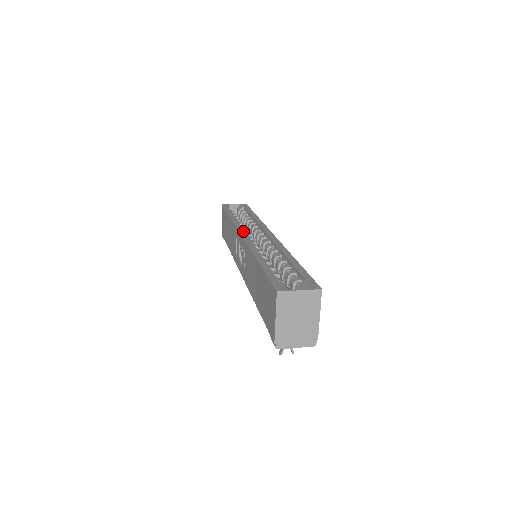
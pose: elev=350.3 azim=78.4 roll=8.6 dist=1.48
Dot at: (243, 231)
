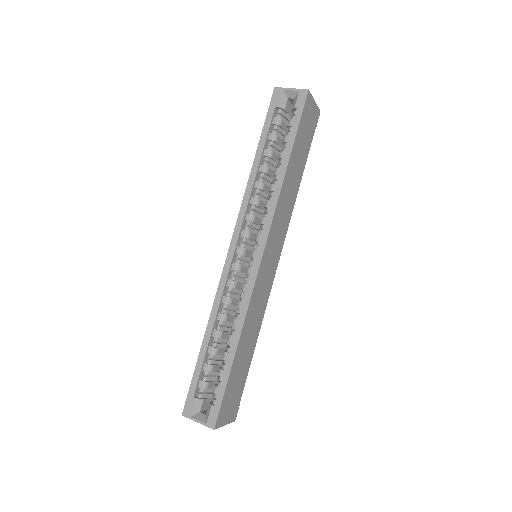
Dot at: (236, 238)
